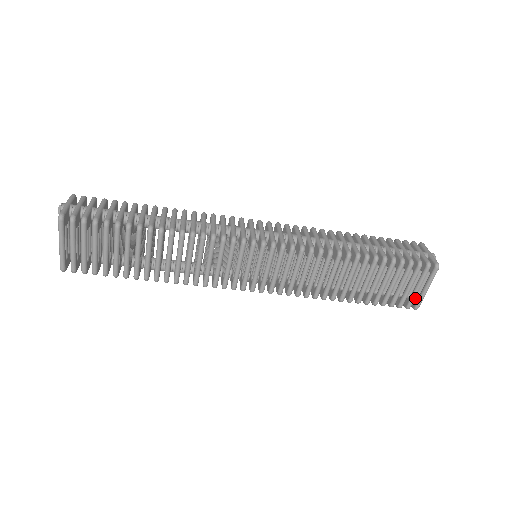
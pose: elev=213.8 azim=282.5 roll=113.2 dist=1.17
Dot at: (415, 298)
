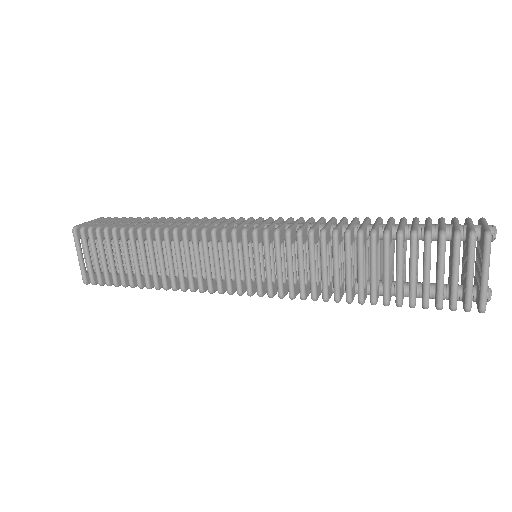
Dot at: (478, 295)
